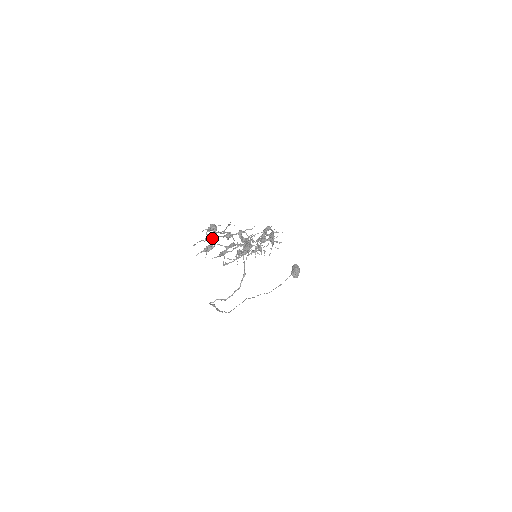
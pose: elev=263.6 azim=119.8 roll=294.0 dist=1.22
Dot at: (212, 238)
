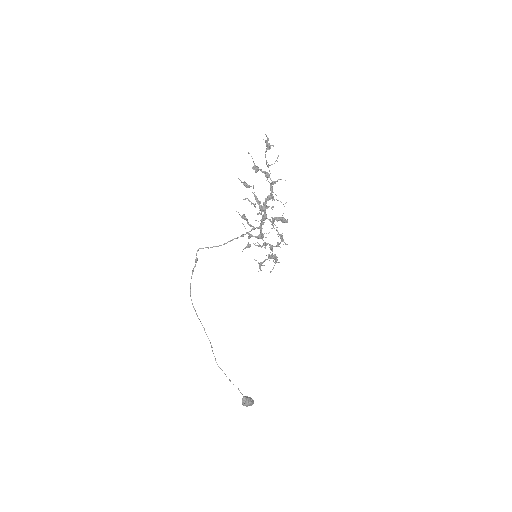
Dot at: (258, 167)
